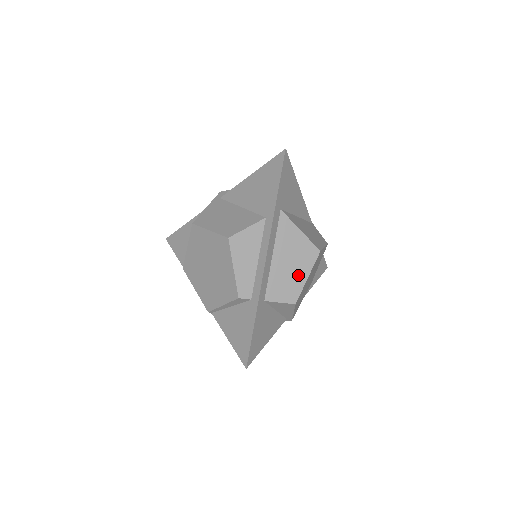
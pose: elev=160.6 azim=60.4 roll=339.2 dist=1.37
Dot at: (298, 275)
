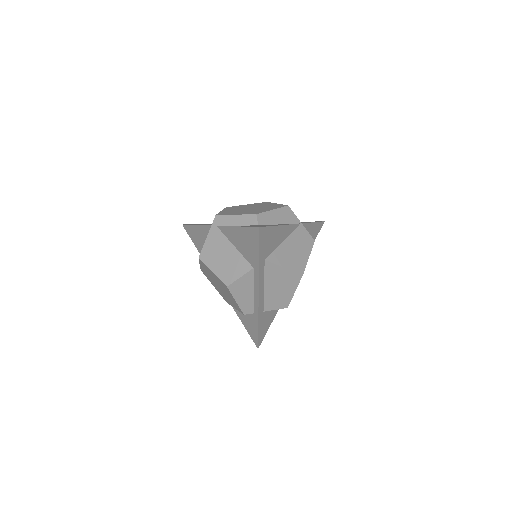
Dot at: (287, 292)
